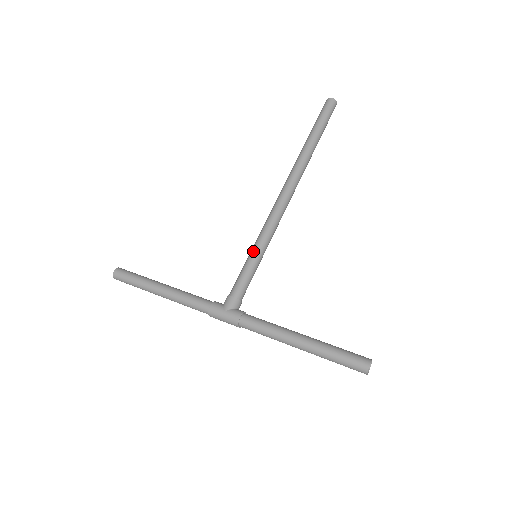
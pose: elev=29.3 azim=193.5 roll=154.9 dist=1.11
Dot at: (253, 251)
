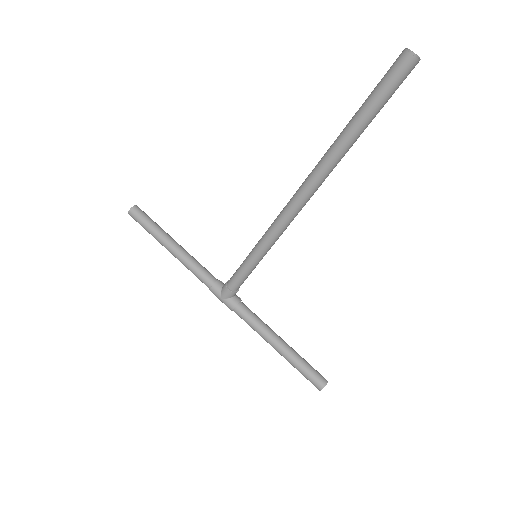
Dot at: (252, 256)
